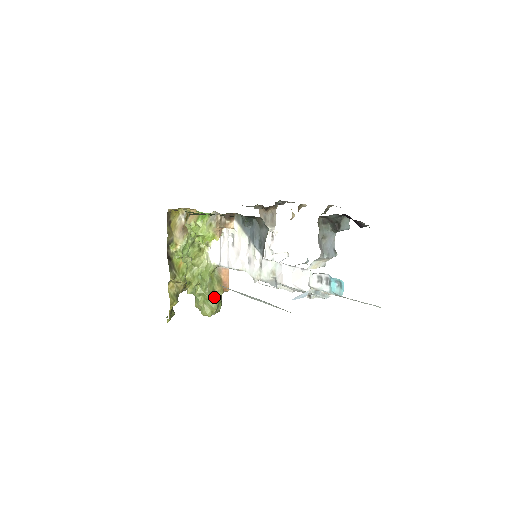
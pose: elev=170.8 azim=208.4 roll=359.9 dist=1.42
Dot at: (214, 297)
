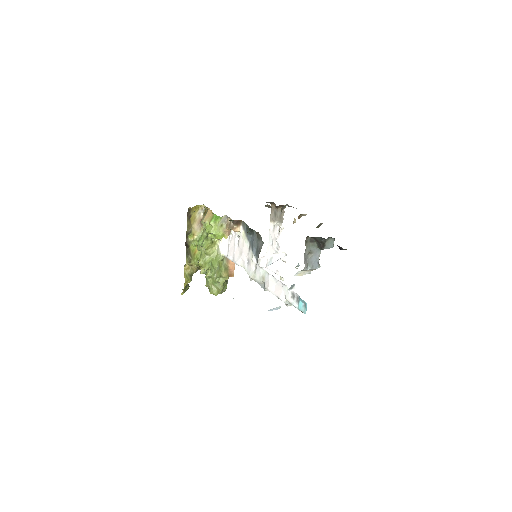
Dot at: (221, 281)
